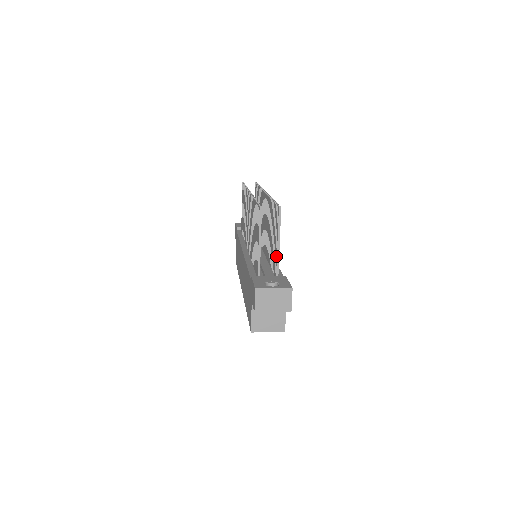
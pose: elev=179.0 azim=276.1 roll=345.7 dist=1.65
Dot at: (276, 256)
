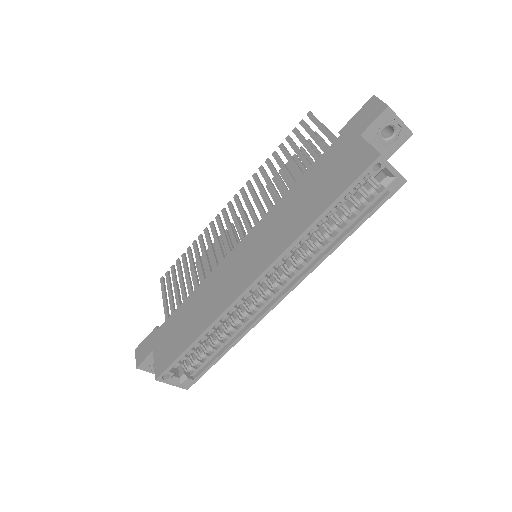
Dot at: occluded
